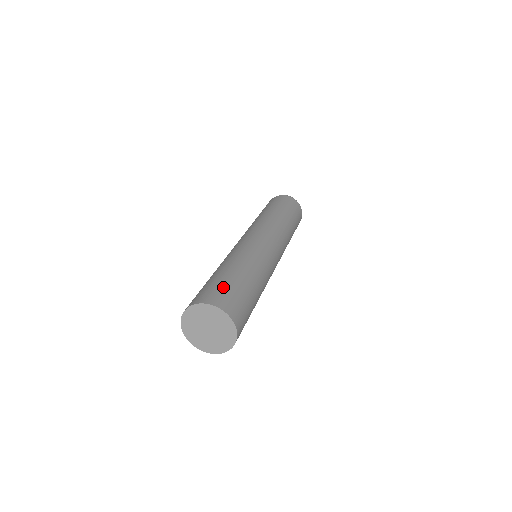
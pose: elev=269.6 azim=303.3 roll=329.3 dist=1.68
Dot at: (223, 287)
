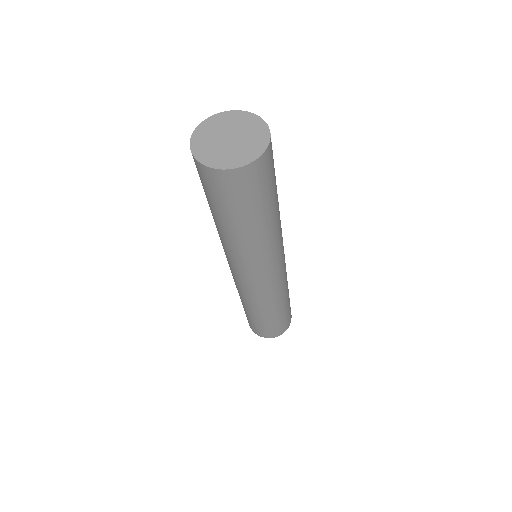
Dot at: occluded
